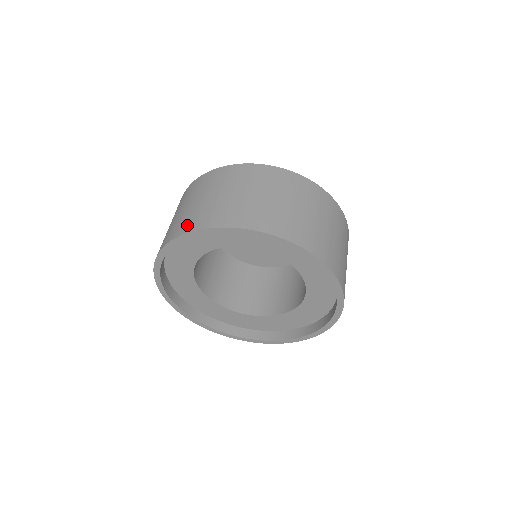
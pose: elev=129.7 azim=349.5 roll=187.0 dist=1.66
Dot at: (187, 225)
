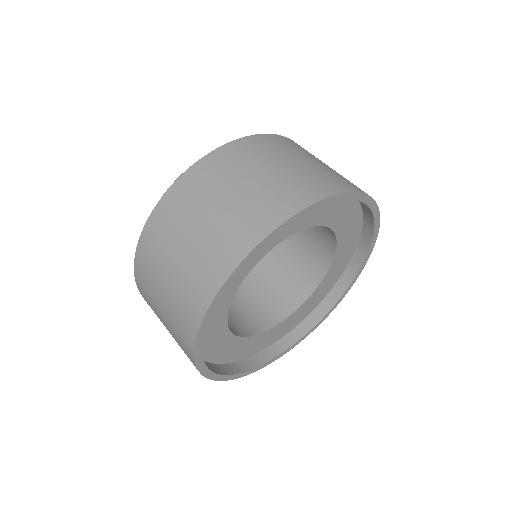
Dot at: (243, 239)
